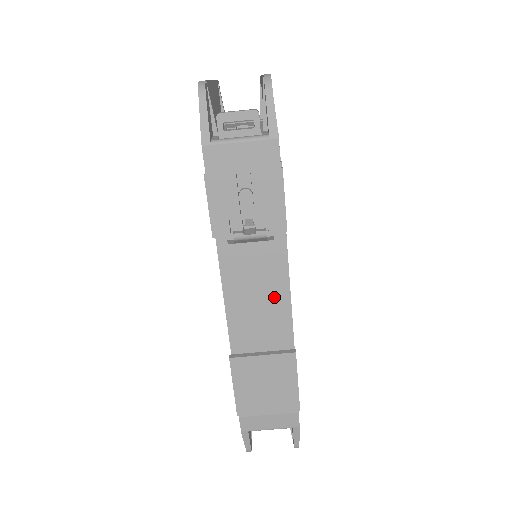
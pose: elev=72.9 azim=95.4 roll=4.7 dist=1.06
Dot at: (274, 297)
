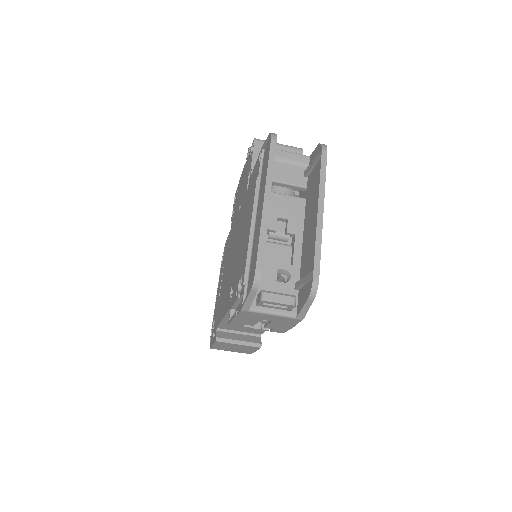
Dot at: occluded
